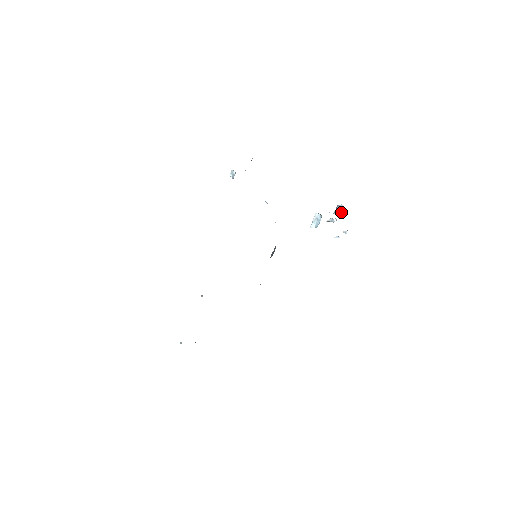
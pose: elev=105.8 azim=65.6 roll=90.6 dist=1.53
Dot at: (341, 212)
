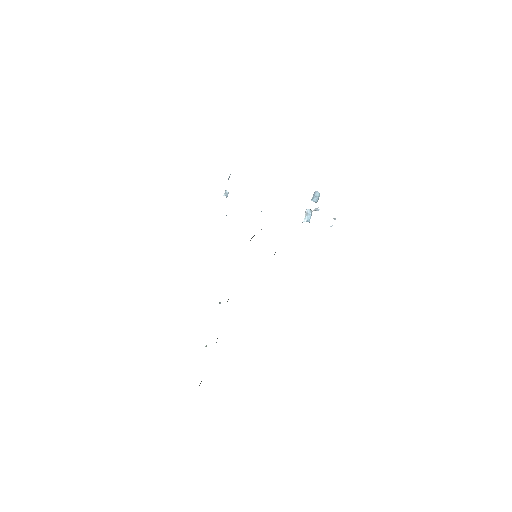
Dot at: (317, 197)
